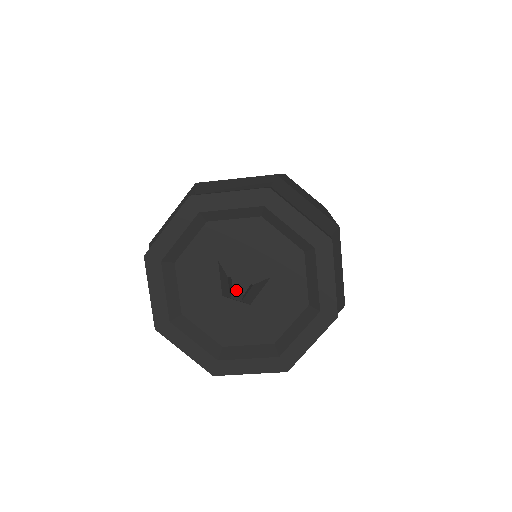
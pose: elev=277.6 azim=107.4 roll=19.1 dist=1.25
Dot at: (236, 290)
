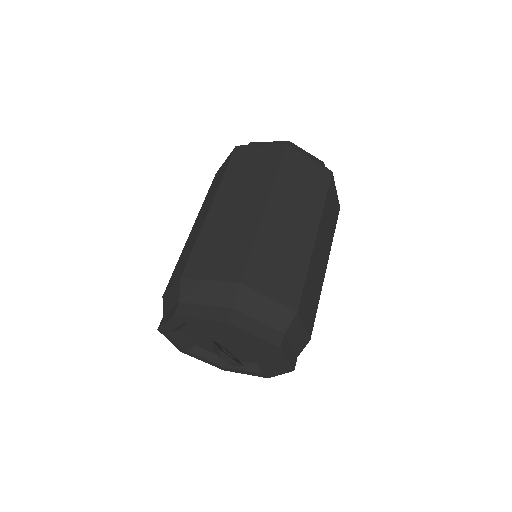
Dot at: (222, 343)
